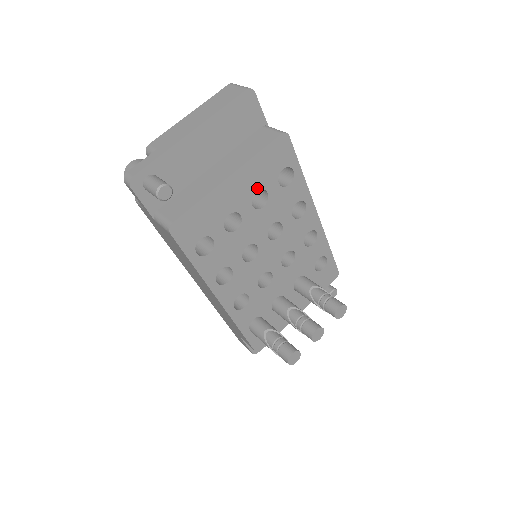
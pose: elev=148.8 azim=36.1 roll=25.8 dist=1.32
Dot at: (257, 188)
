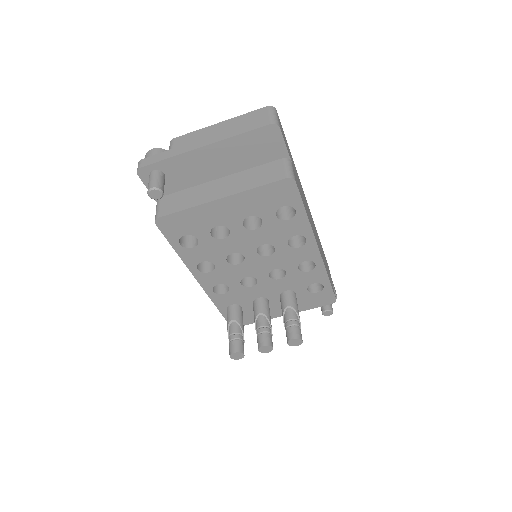
Dot at: (251, 214)
